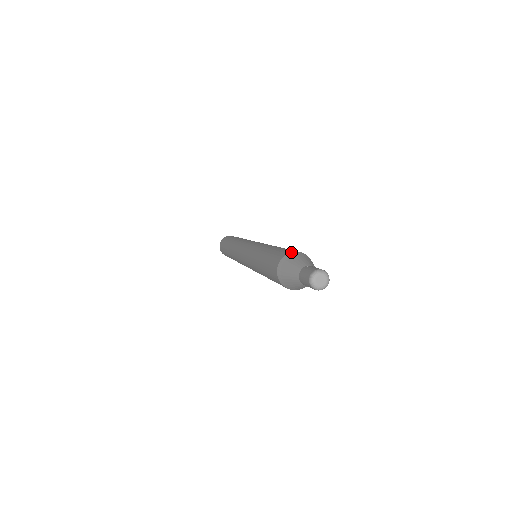
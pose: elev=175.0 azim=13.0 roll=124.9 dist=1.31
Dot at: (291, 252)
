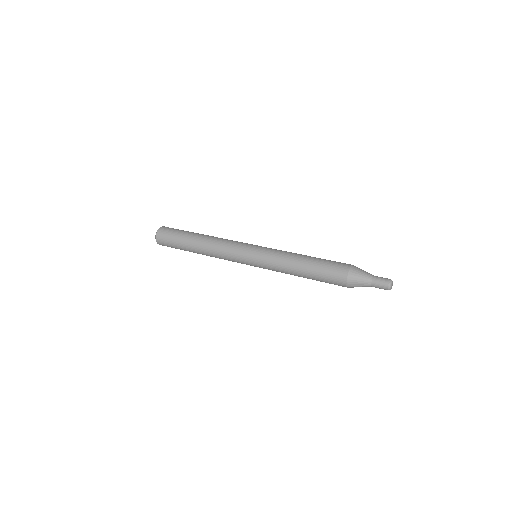
Dot at: (348, 272)
